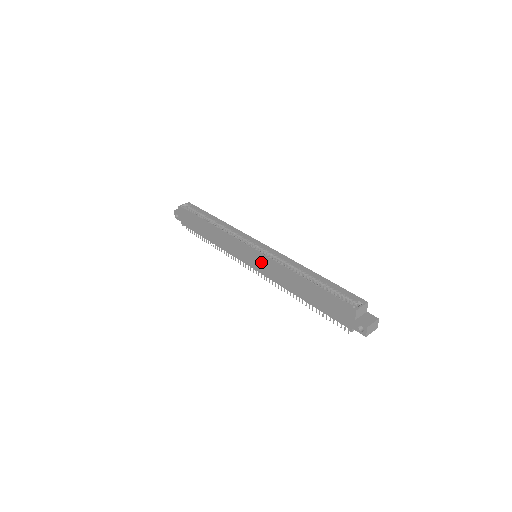
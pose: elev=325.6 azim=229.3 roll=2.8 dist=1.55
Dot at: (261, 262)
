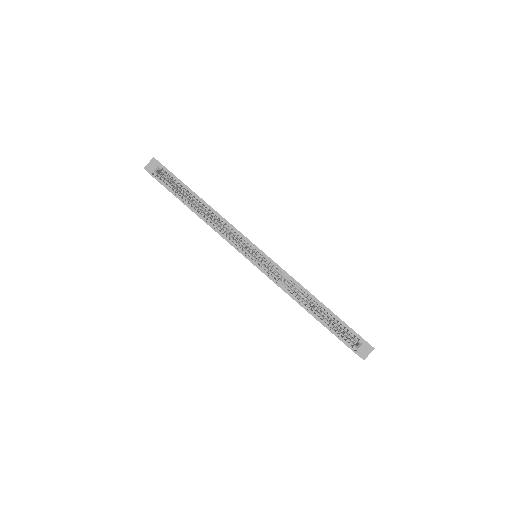
Dot at: occluded
